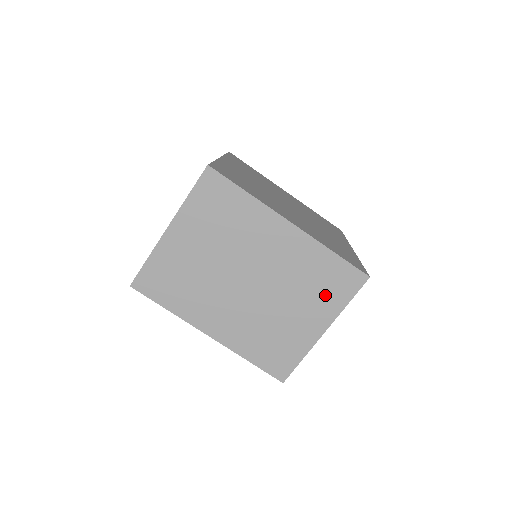
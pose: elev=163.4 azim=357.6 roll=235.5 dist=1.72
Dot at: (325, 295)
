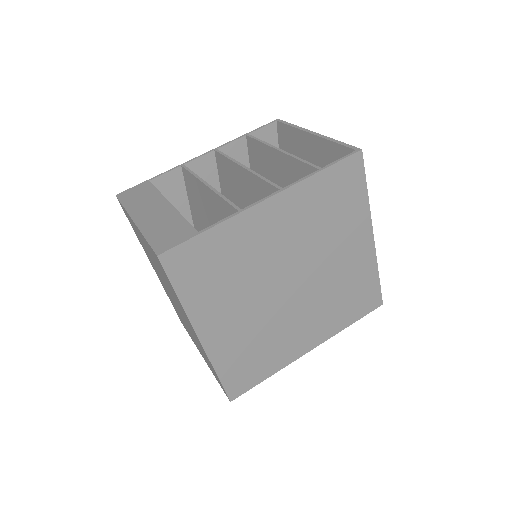
Dot at: (207, 362)
